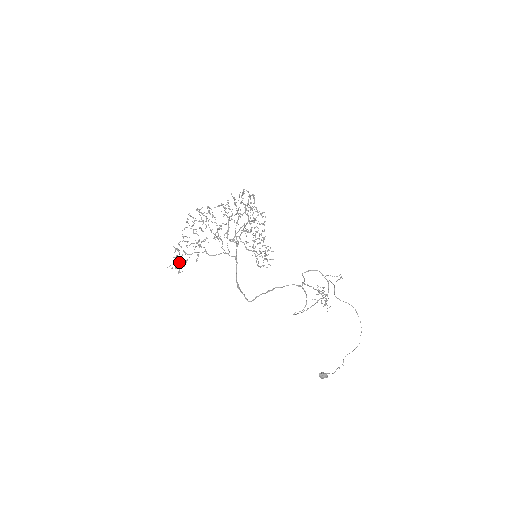
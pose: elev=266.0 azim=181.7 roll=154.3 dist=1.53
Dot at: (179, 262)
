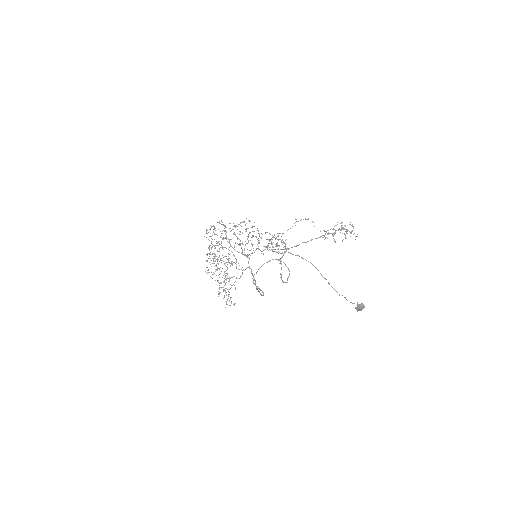
Dot at: occluded
